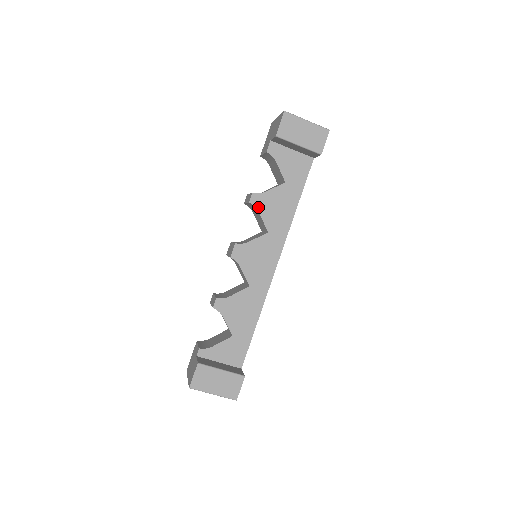
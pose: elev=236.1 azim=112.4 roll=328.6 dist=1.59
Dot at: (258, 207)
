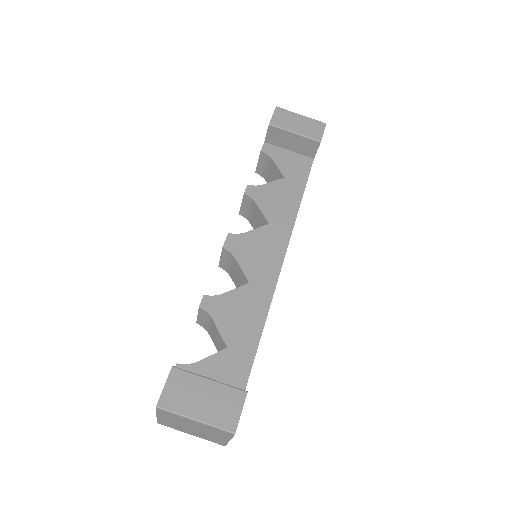
Dot at: (255, 198)
